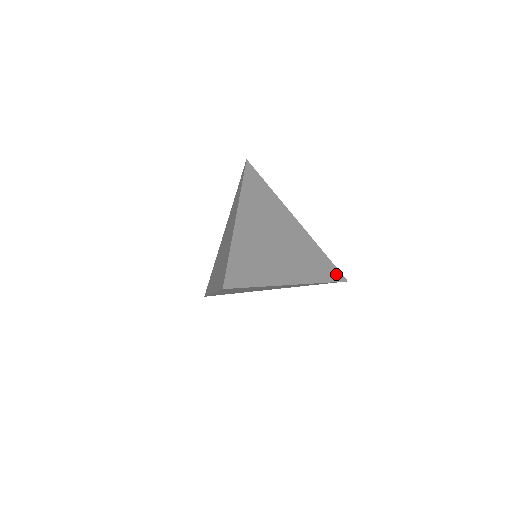
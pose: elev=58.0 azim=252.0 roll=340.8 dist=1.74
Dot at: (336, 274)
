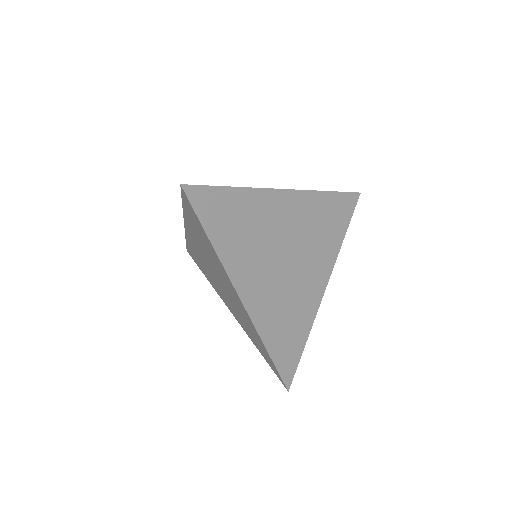
Dot at: occluded
